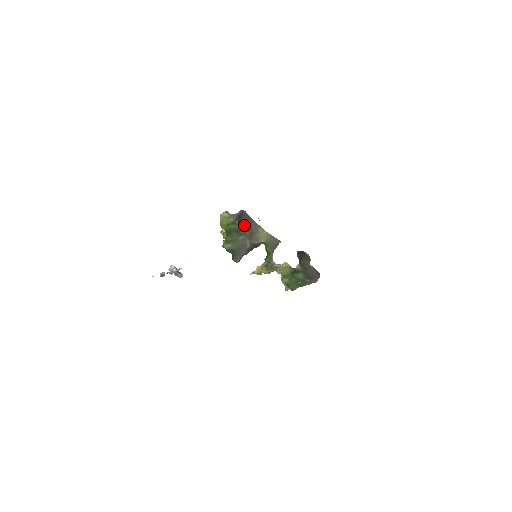
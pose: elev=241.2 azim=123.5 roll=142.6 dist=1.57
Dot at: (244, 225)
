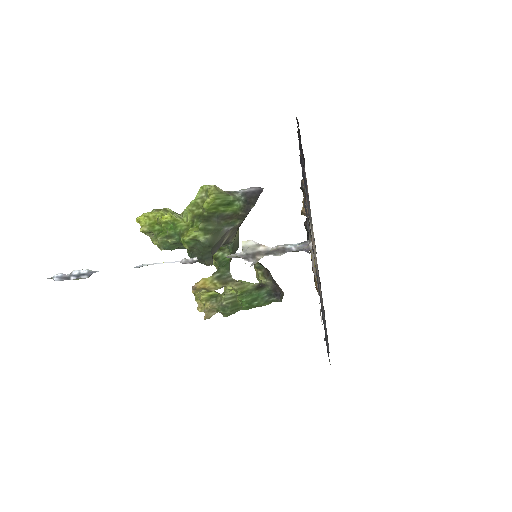
Dot at: (250, 209)
